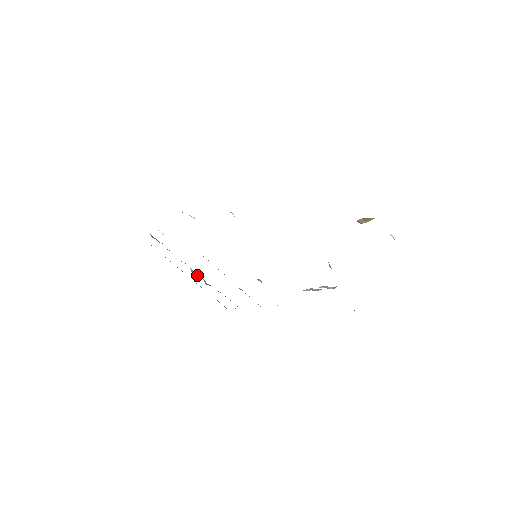
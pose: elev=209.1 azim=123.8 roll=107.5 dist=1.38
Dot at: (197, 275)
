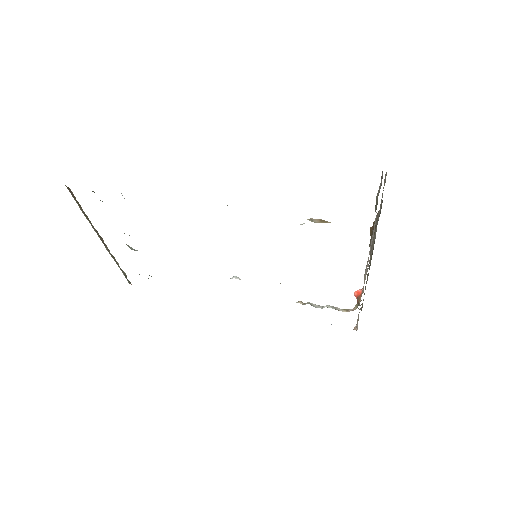
Dot at: (134, 250)
